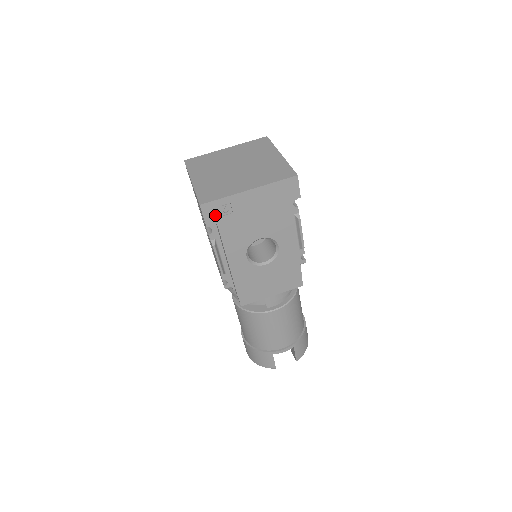
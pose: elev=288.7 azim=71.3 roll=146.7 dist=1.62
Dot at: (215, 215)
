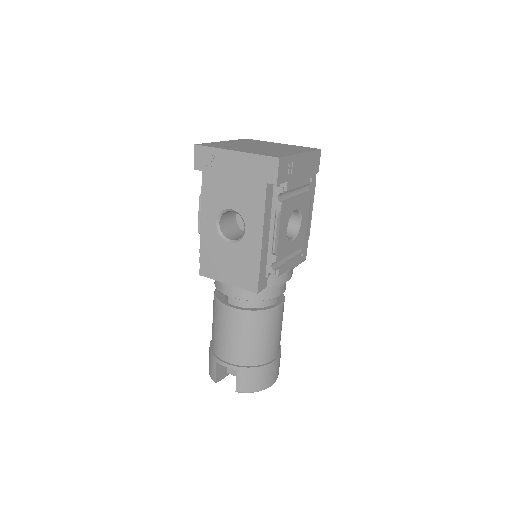
Dot at: (203, 161)
